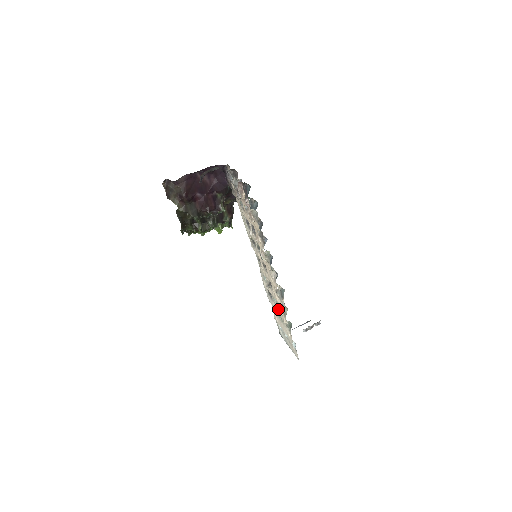
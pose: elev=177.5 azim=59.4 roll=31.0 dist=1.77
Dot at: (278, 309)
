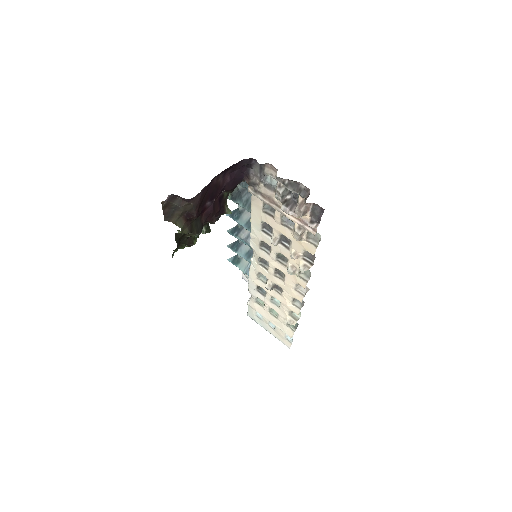
Dot at: (276, 308)
